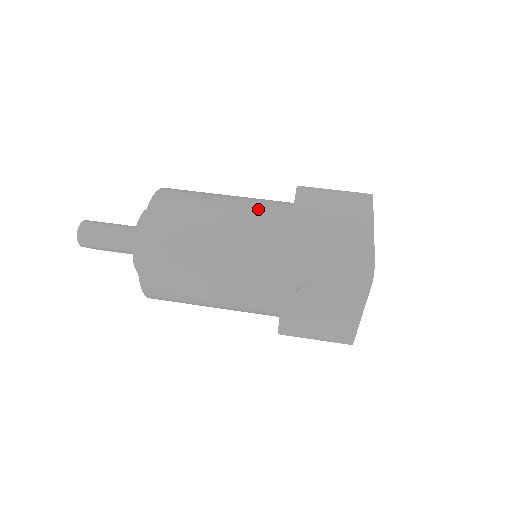
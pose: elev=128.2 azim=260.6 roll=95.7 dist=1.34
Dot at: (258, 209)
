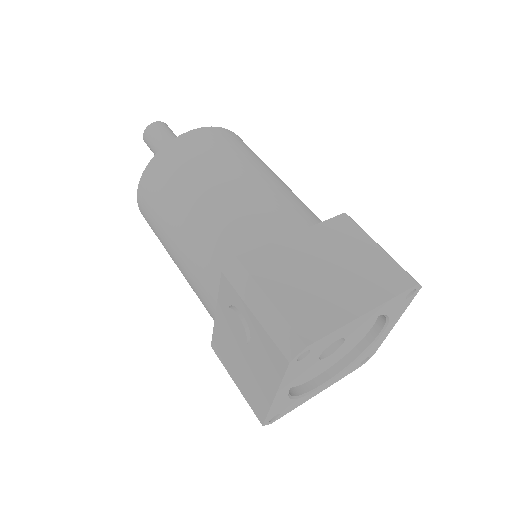
Dot at: (274, 202)
